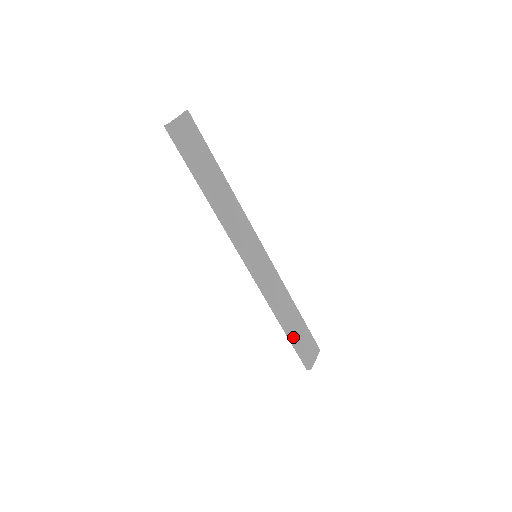
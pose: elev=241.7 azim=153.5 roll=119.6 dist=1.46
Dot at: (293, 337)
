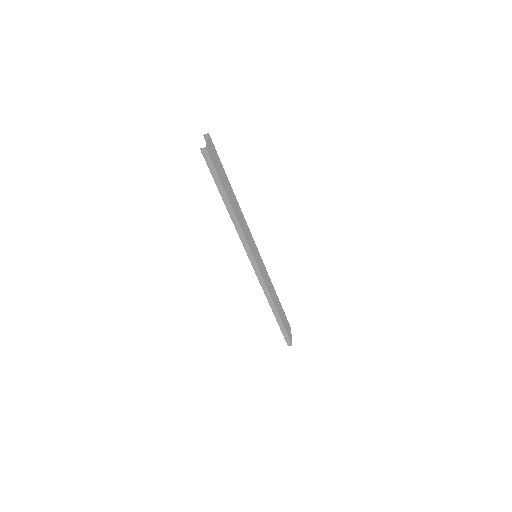
Dot at: (281, 320)
